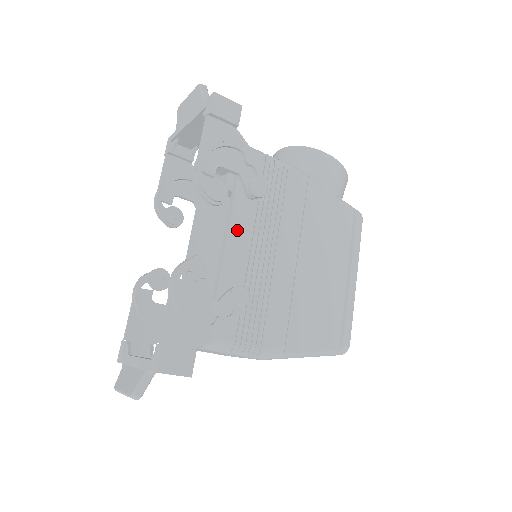
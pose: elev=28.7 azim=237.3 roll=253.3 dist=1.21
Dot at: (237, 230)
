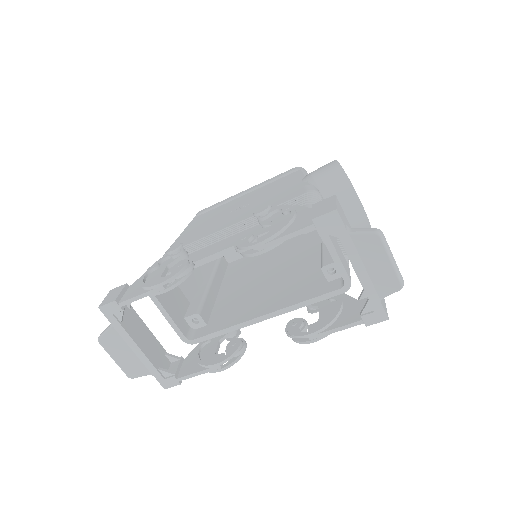
Dot at: occluded
